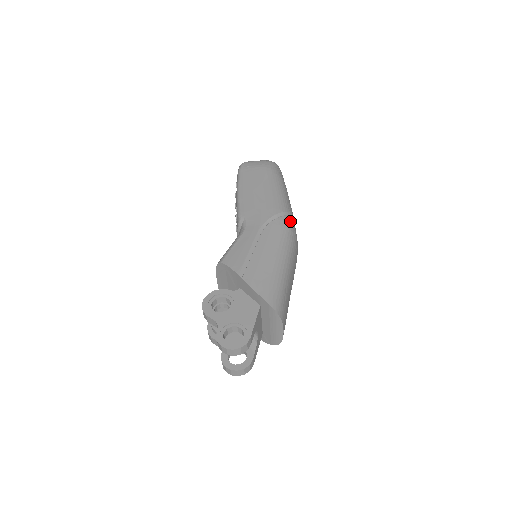
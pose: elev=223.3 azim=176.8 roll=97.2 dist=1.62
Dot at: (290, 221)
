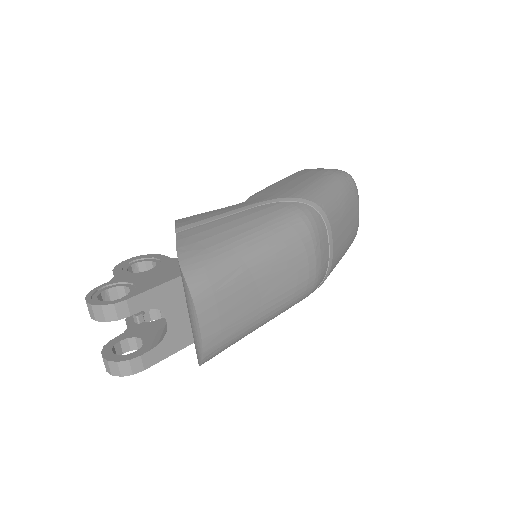
Dot at: (311, 212)
